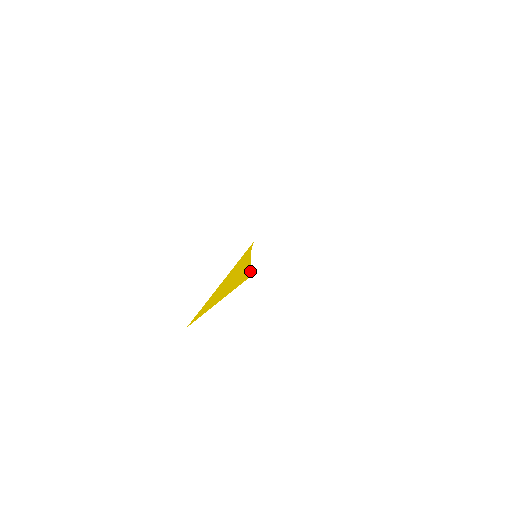
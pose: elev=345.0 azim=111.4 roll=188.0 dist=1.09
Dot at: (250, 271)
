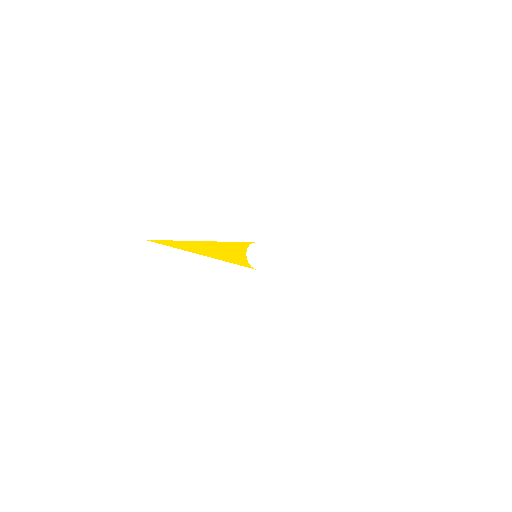
Dot at: (245, 262)
